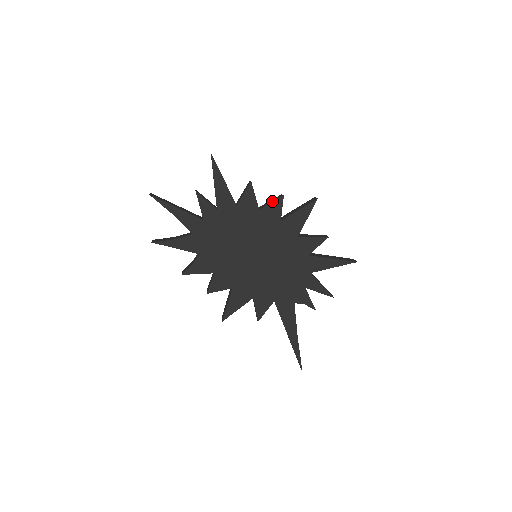
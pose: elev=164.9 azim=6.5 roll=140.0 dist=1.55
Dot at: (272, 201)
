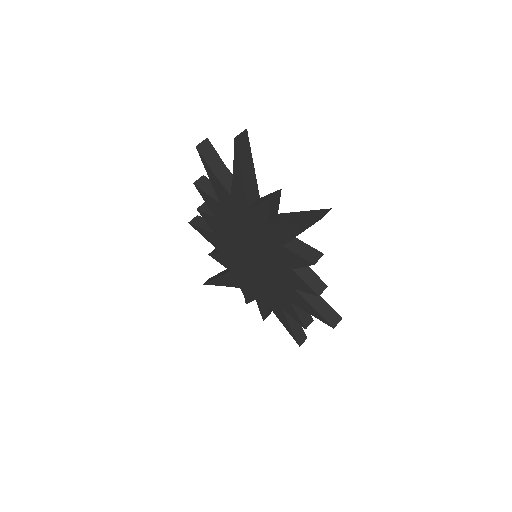
Dot at: (309, 282)
